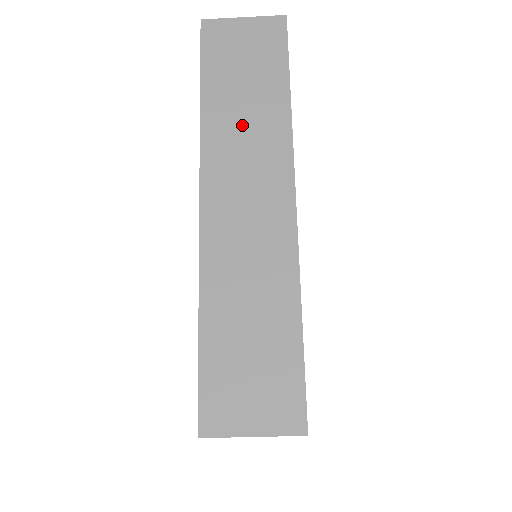
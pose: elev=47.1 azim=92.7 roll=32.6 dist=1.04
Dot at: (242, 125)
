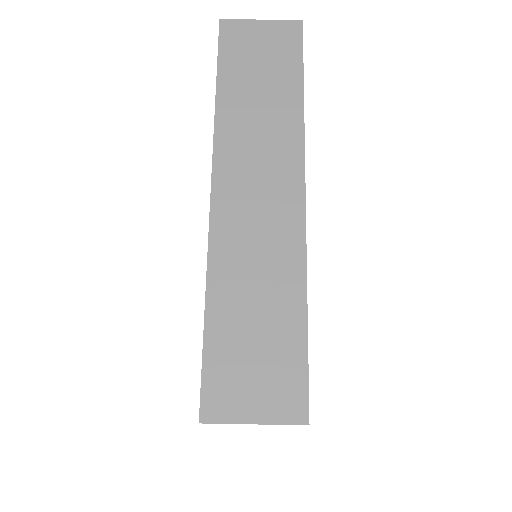
Dot at: occluded
